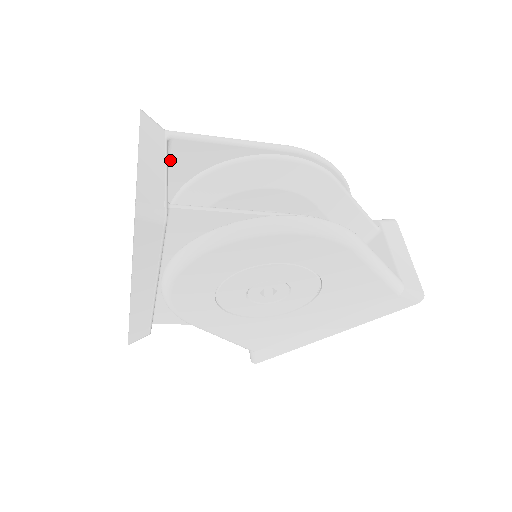
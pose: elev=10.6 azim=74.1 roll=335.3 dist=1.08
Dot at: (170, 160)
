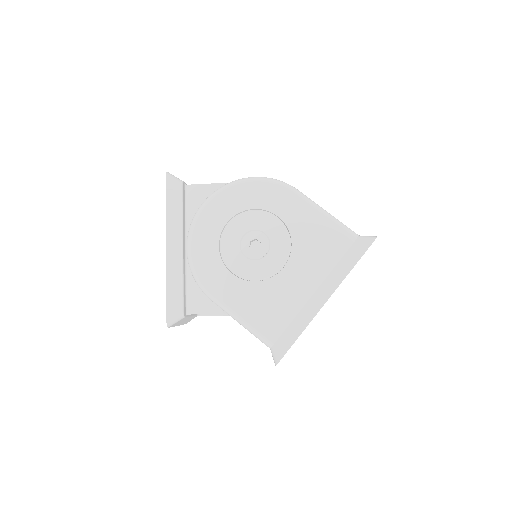
Dot at: occluded
